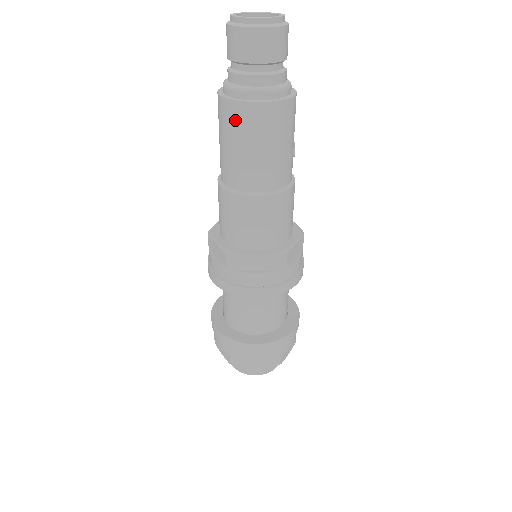
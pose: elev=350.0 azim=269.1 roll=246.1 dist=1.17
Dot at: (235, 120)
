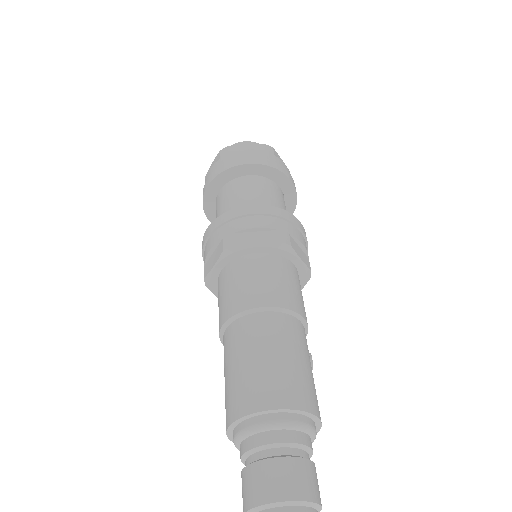
Dot at: occluded
